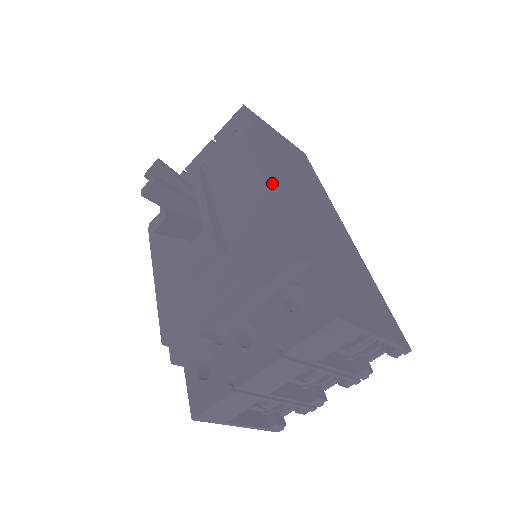
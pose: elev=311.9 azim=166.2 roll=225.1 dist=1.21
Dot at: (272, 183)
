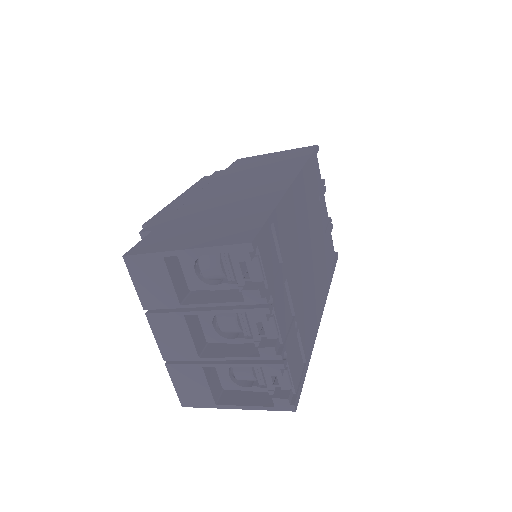
Dot at: (184, 198)
